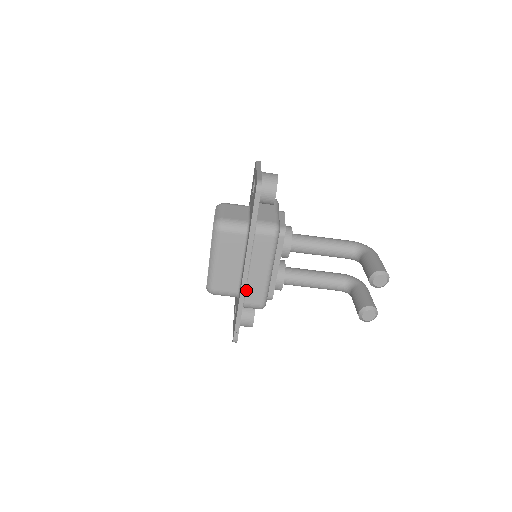
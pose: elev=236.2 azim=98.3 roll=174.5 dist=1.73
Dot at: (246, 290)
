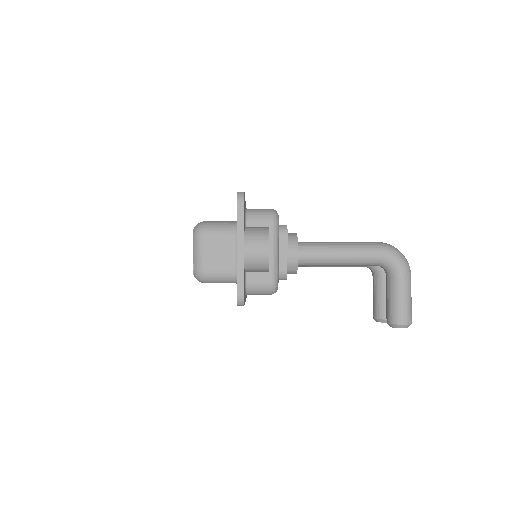
Dot at: occluded
